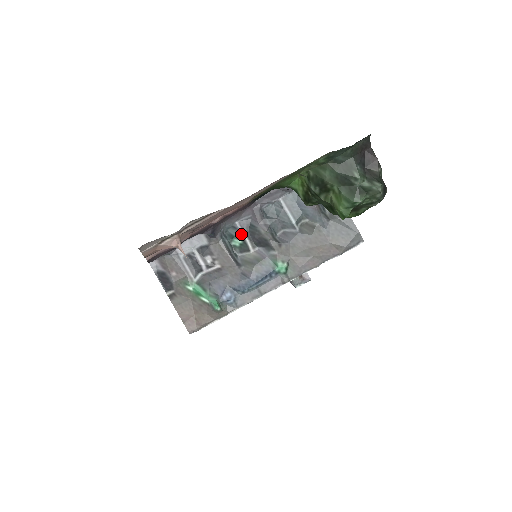
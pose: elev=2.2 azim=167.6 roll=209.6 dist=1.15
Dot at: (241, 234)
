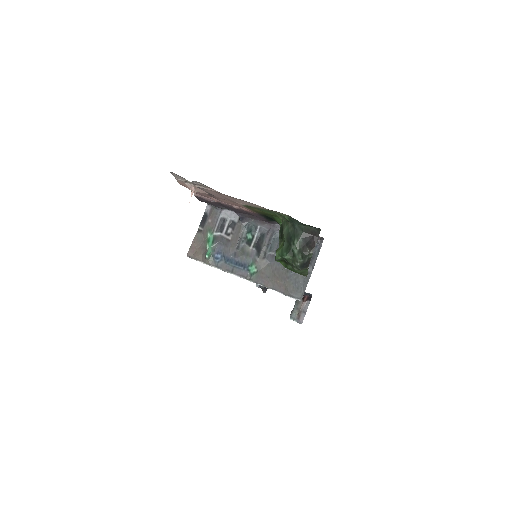
Dot at: (255, 234)
